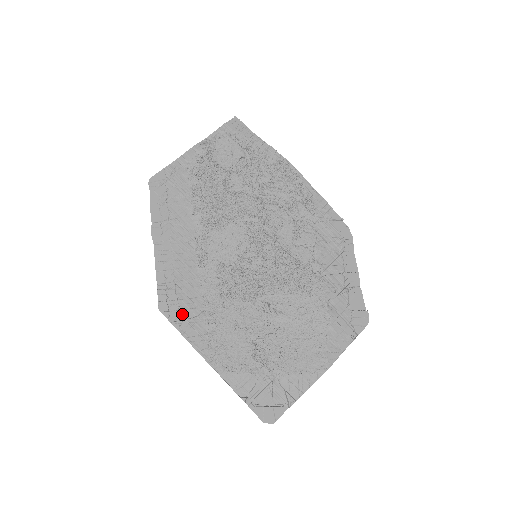
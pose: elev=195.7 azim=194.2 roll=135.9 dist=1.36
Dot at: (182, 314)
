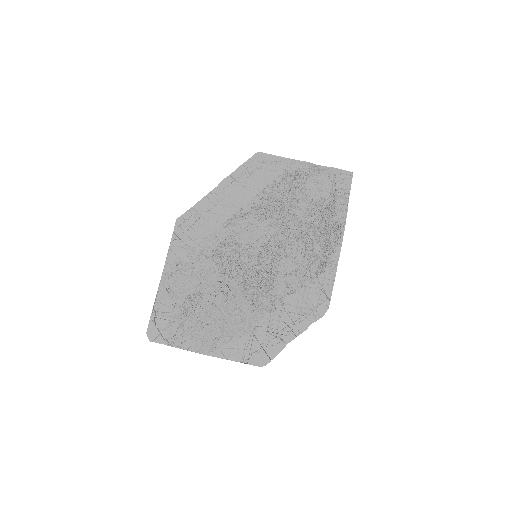
Dot at: (183, 236)
